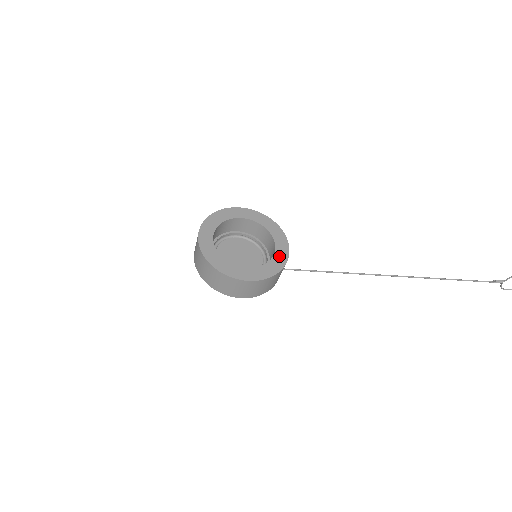
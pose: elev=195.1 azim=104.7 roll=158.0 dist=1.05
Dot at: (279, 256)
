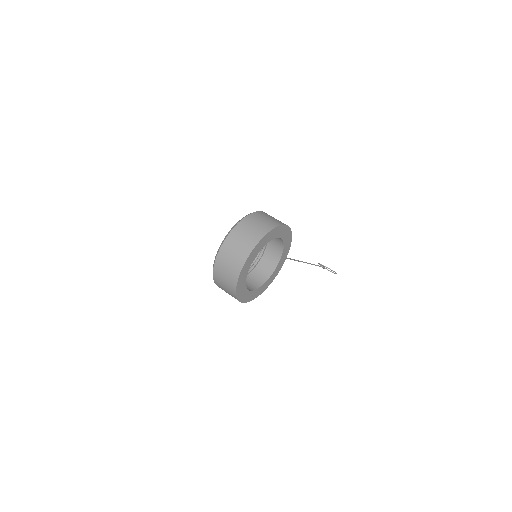
Dot at: (271, 279)
